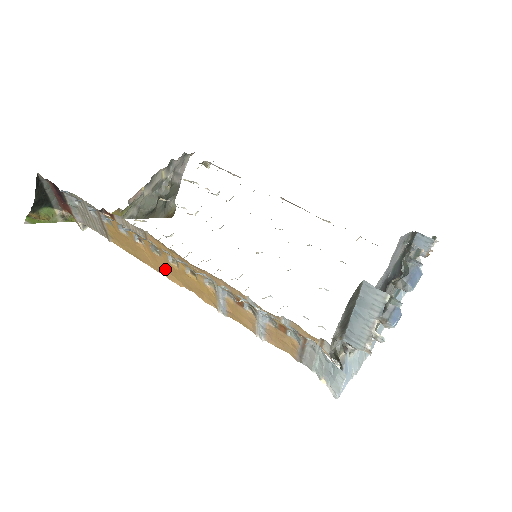
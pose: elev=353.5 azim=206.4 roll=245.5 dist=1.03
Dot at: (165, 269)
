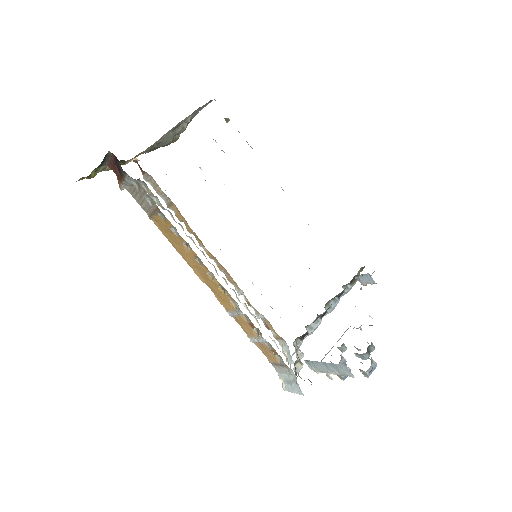
Dot at: (197, 269)
